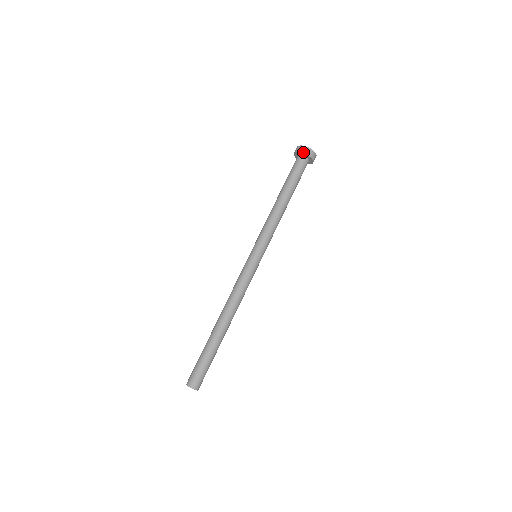
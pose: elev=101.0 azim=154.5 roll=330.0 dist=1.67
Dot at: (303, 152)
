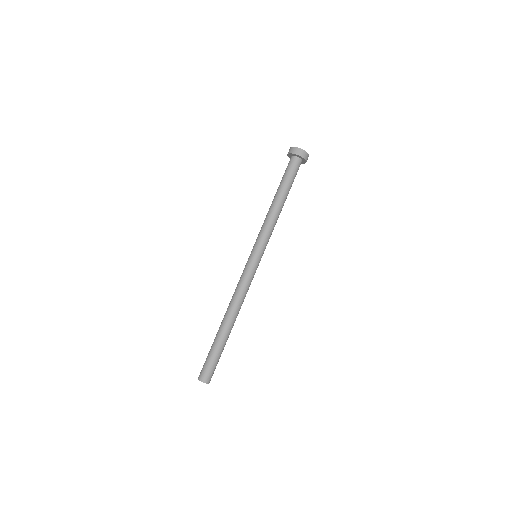
Dot at: (292, 153)
